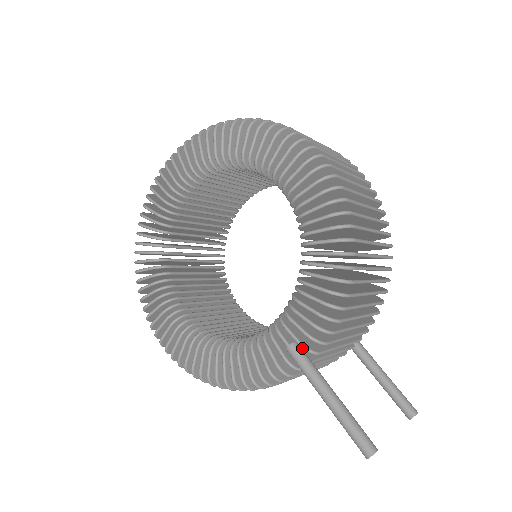
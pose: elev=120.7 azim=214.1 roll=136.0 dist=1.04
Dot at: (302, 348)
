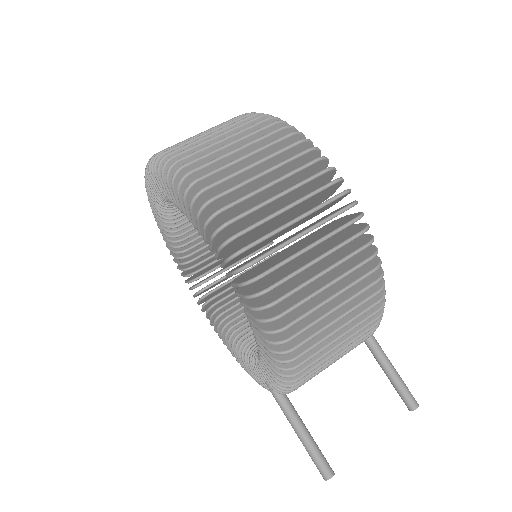
Dot at: occluded
